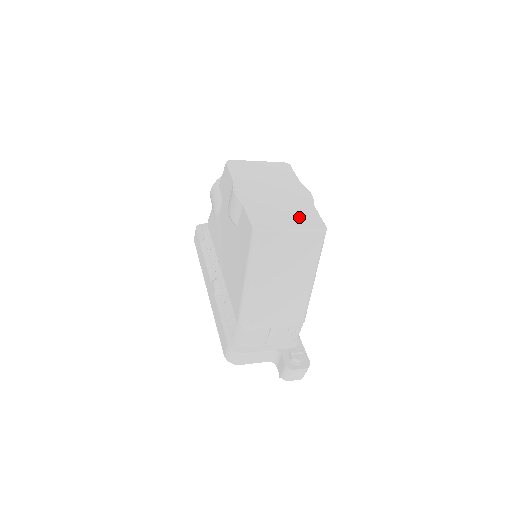
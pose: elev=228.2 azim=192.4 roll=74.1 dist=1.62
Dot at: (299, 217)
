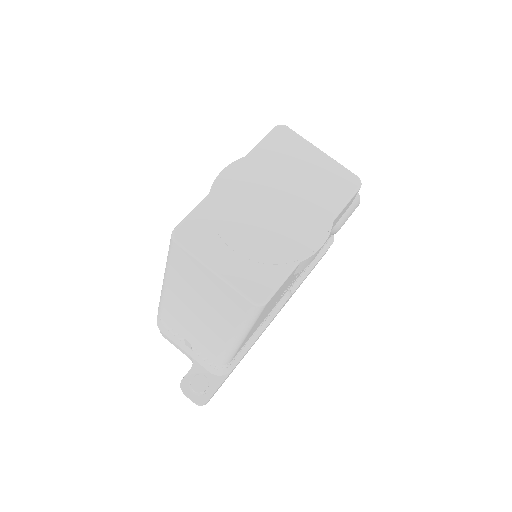
Dot at: (250, 261)
